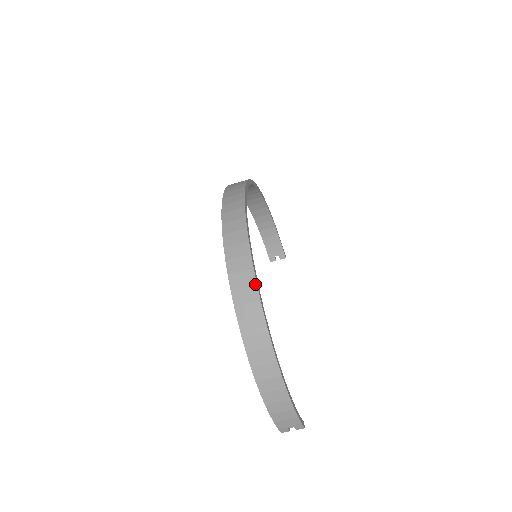
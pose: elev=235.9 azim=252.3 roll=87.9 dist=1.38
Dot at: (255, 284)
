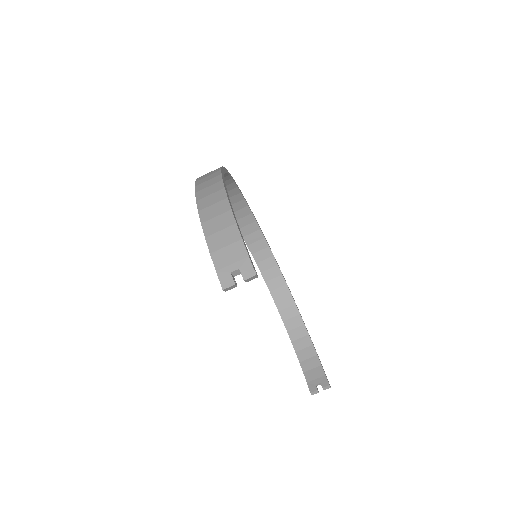
Dot at: occluded
